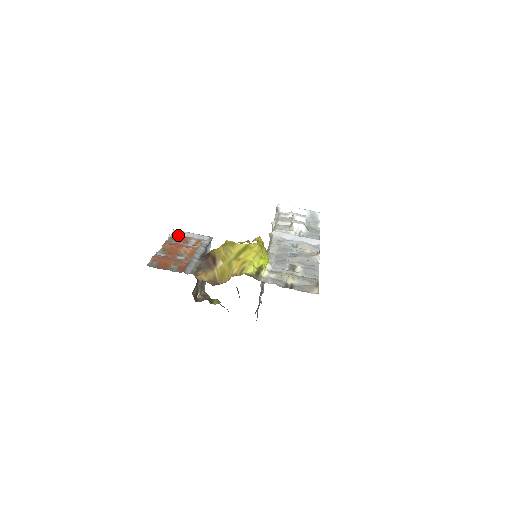
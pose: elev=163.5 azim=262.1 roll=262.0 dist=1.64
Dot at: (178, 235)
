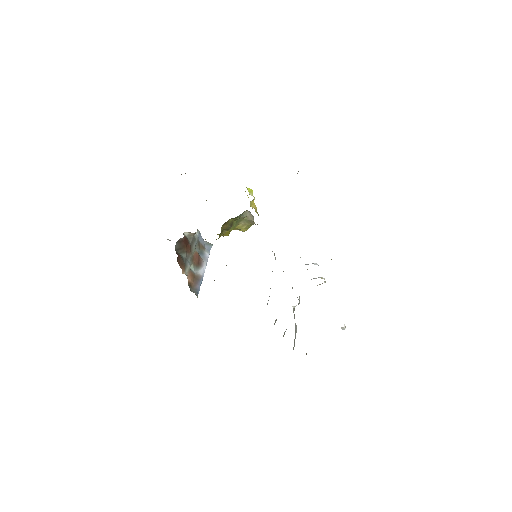
Dot at: occluded
